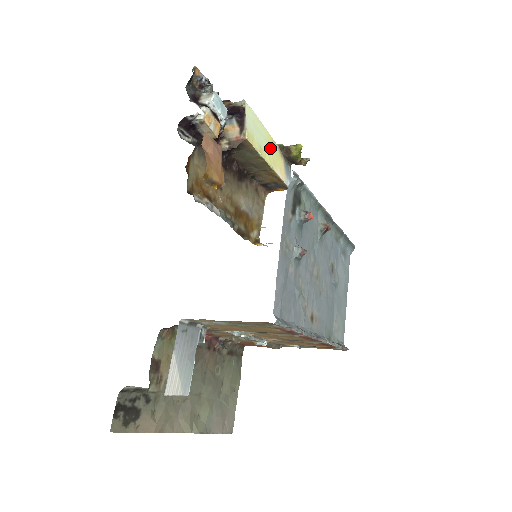
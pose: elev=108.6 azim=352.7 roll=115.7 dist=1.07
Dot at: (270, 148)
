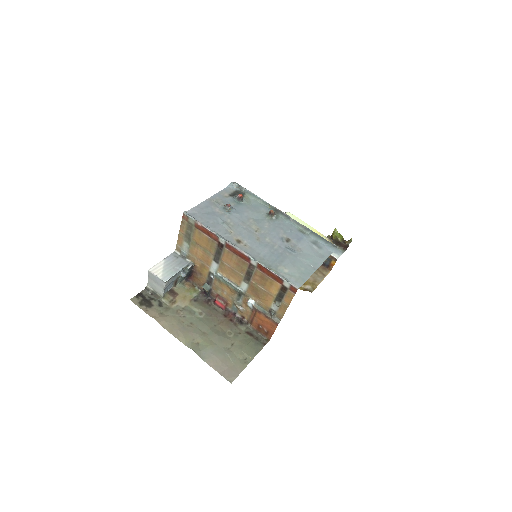
Dot at: occluded
